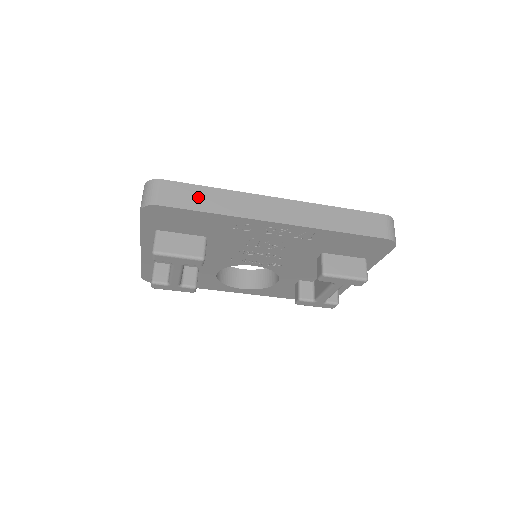
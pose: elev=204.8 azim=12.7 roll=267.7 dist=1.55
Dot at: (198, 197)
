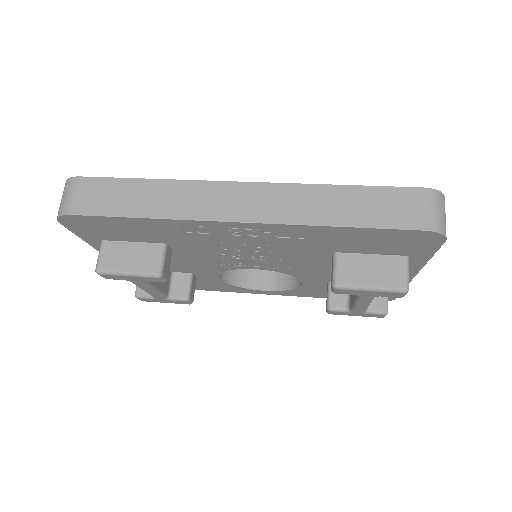
Dot at: (124, 196)
